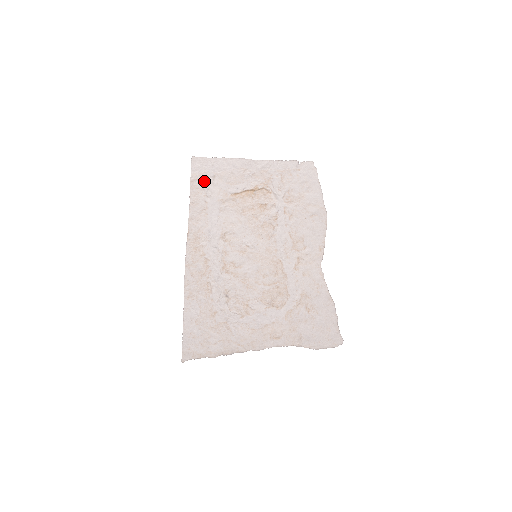
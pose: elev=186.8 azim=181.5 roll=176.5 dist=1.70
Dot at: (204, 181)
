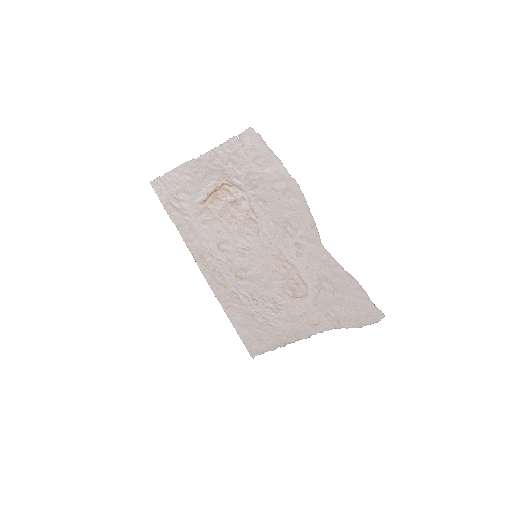
Dot at: (173, 202)
